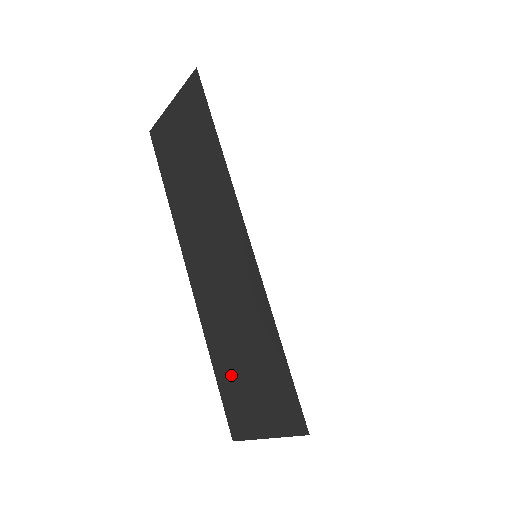
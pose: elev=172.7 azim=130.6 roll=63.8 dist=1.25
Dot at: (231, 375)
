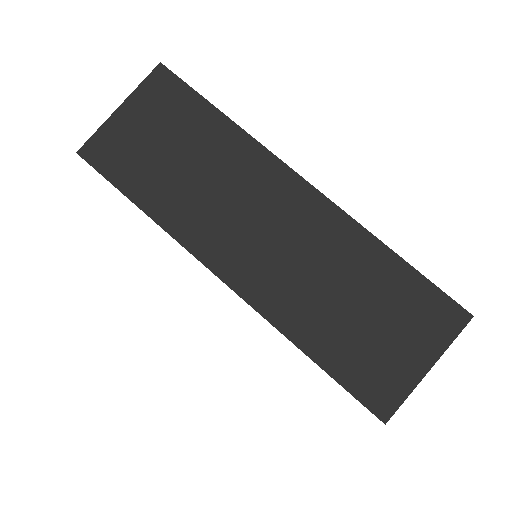
Dot at: (348, 345)
